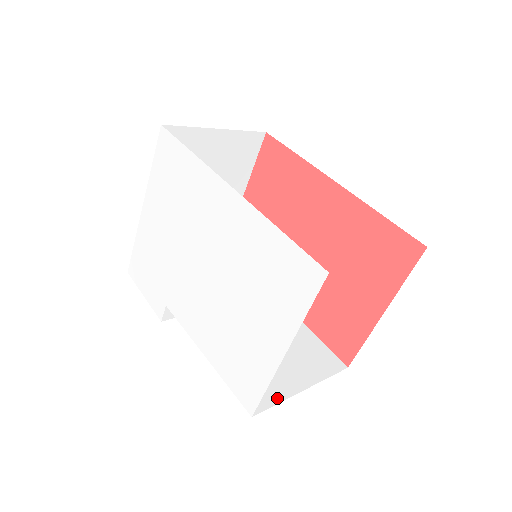
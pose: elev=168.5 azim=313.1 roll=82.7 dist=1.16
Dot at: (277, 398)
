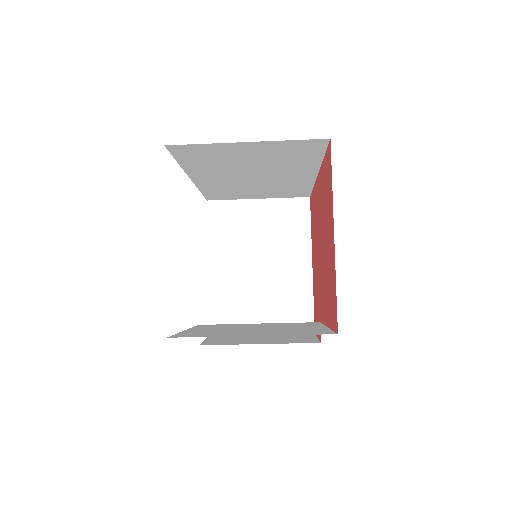
Dot at: (210, 336)
